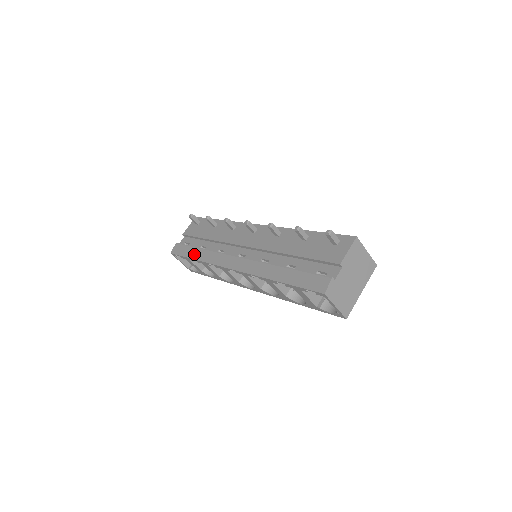
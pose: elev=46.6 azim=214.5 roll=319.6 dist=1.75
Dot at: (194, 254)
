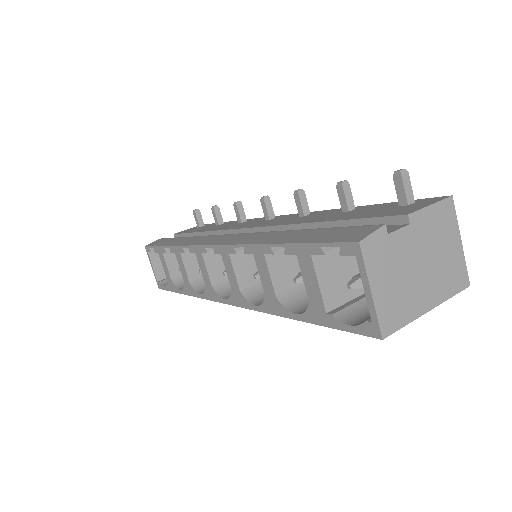
Dot at: (172, 242)
